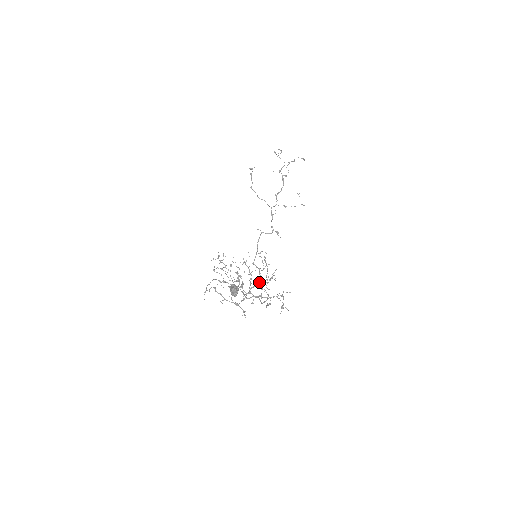
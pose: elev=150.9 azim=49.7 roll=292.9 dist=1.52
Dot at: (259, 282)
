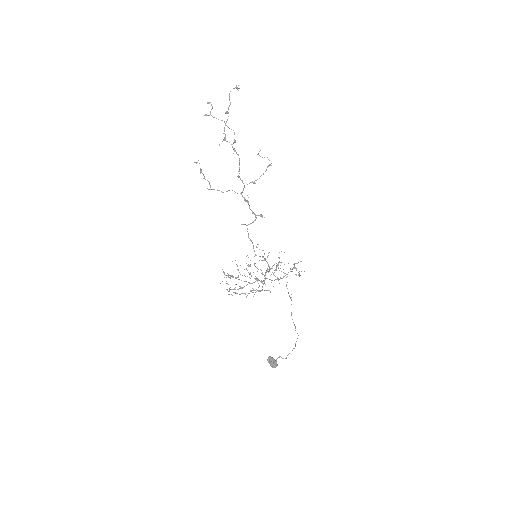
Dot at: (269, 267)
